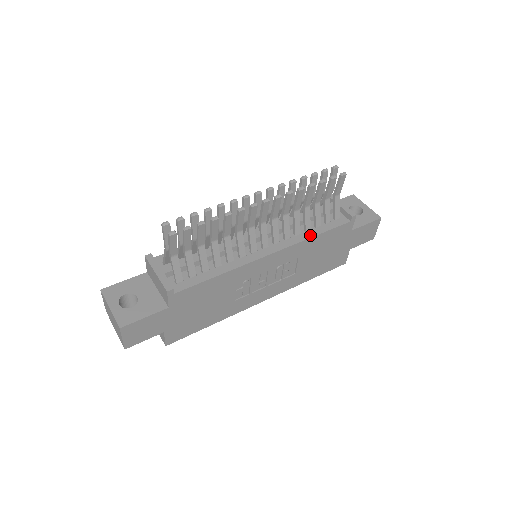
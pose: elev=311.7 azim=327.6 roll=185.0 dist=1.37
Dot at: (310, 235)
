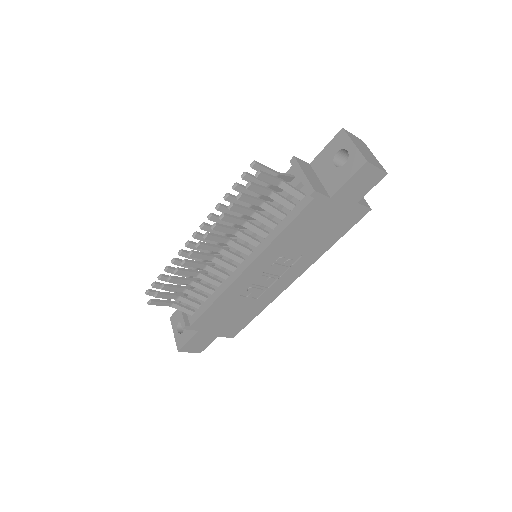
Dot at: (276, 234)
